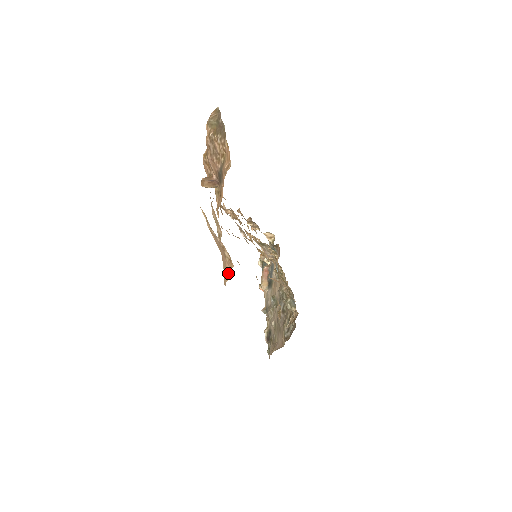
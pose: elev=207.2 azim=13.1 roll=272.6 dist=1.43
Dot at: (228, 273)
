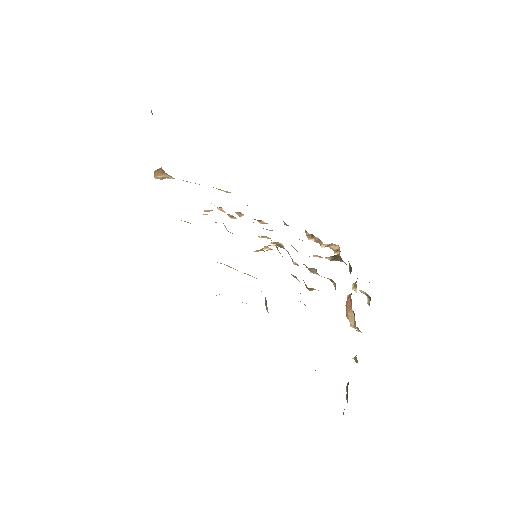
Dot at: occluded
